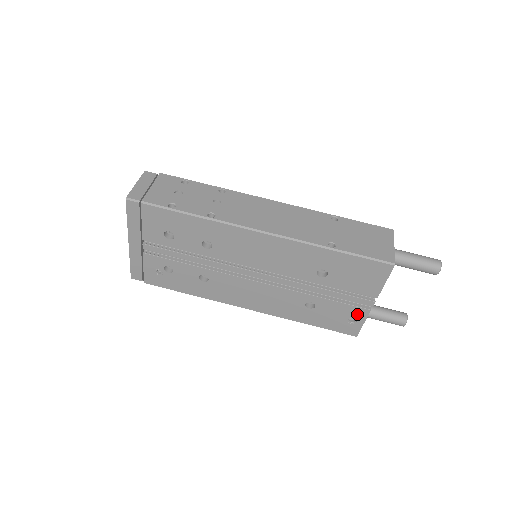
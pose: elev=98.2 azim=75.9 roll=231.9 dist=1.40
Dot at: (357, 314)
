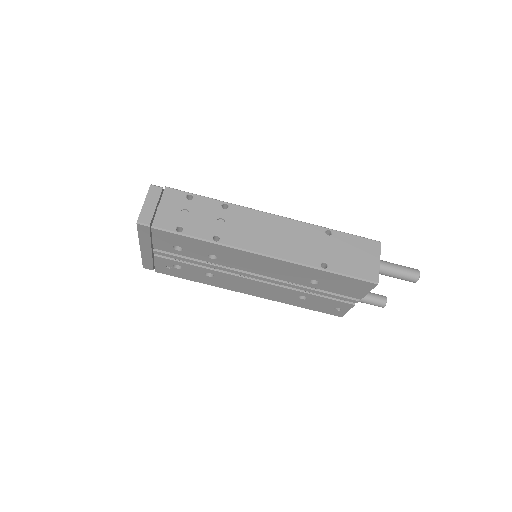
Dot at: (343, 306)
